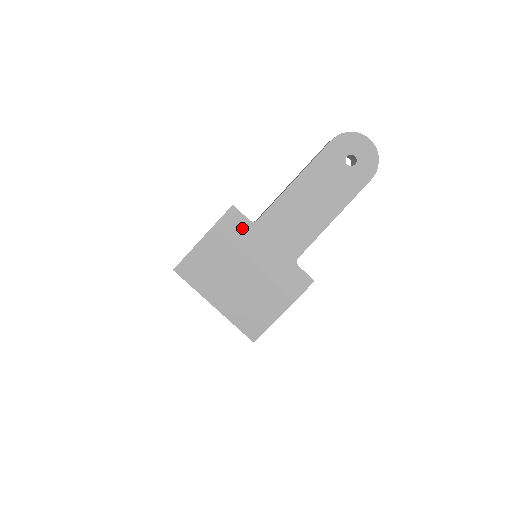
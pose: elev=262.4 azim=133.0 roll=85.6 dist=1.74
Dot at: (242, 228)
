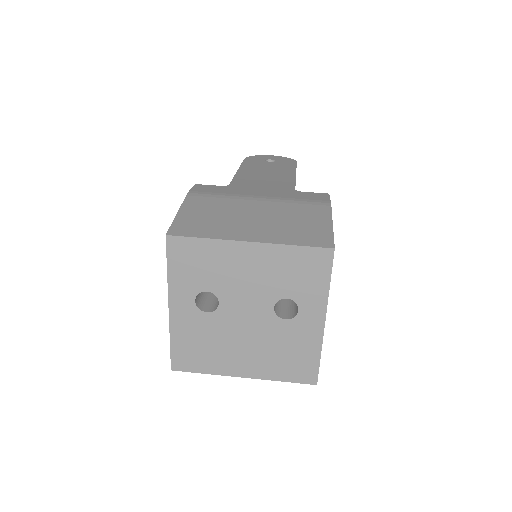
Dot at: (219, 189)
